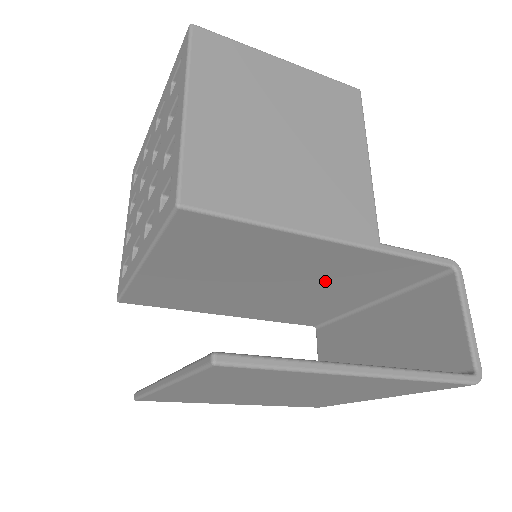
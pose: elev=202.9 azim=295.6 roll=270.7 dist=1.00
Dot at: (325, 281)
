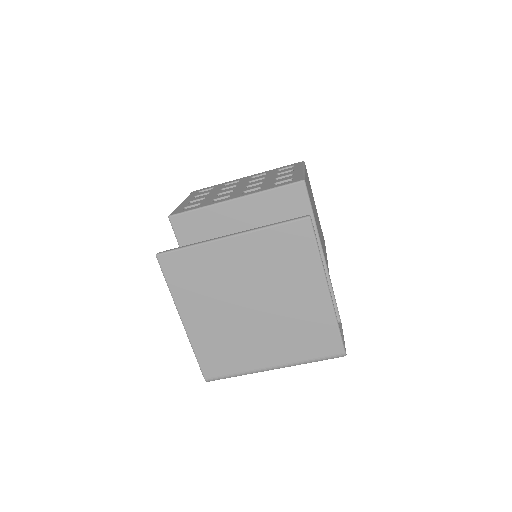
Dot at: occluded
